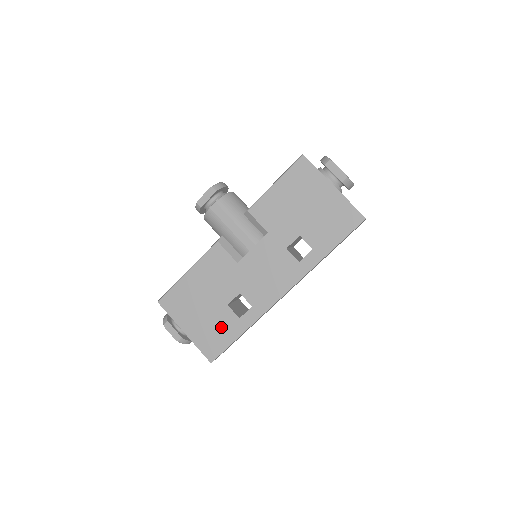
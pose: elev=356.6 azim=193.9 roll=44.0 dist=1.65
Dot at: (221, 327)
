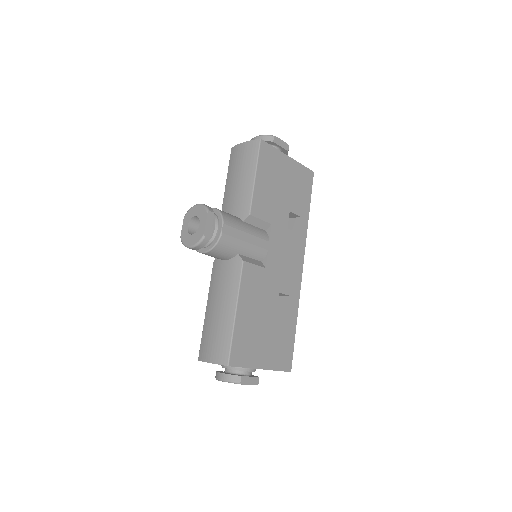
Dot at: (282, 334)
